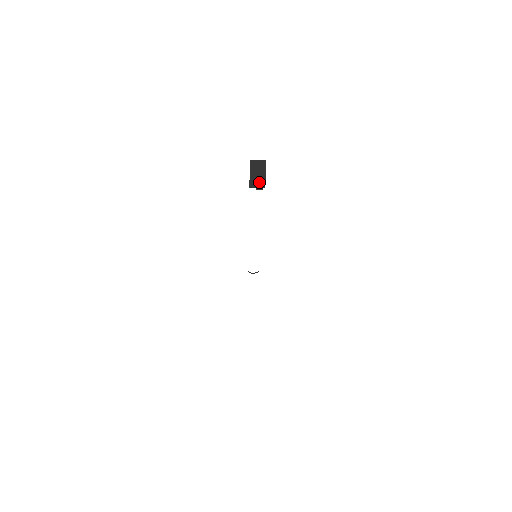
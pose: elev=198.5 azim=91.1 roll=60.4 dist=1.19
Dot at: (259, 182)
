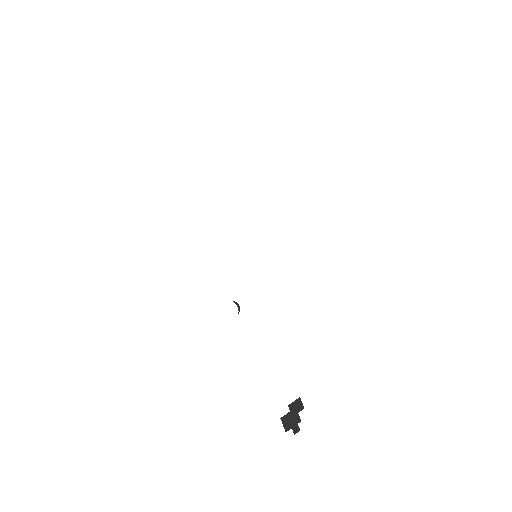
Dot at: occluded
